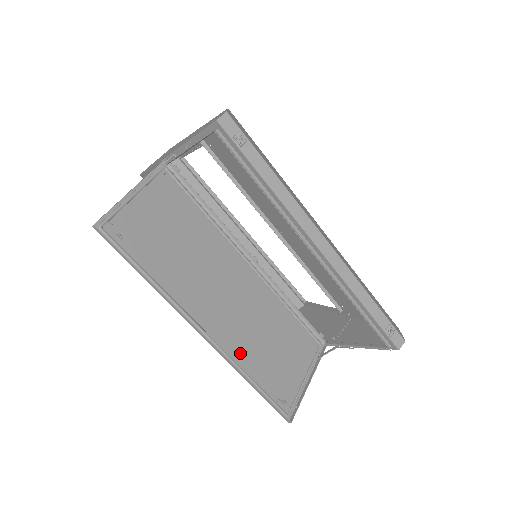
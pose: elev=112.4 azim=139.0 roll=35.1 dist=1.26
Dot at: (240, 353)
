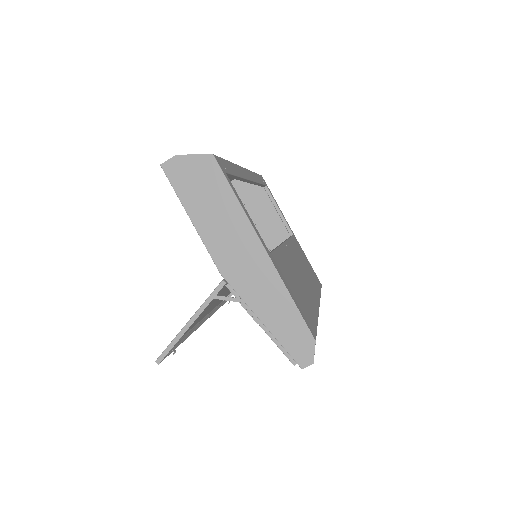
Dot at: occluded
